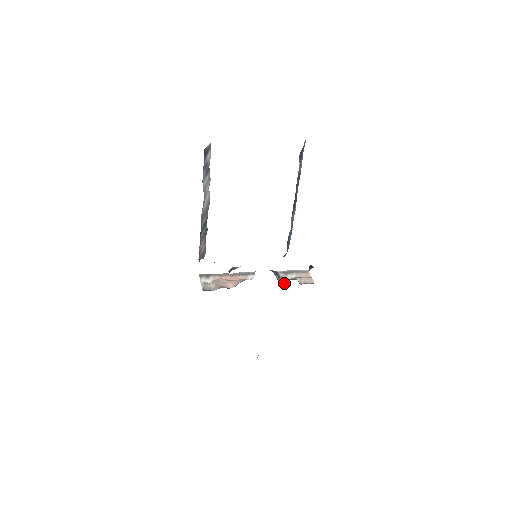
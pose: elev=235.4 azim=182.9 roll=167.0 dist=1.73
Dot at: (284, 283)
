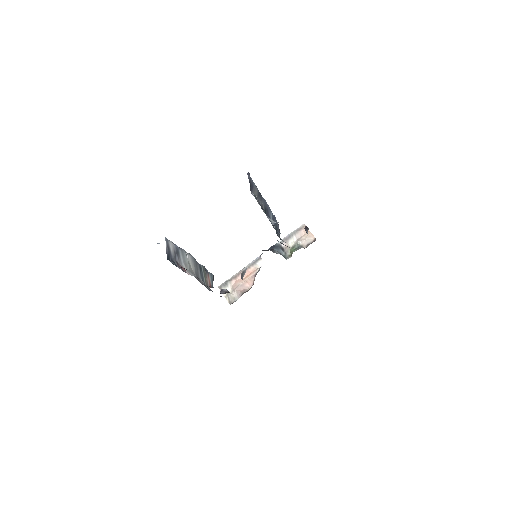
Dot at: (290, 255)
